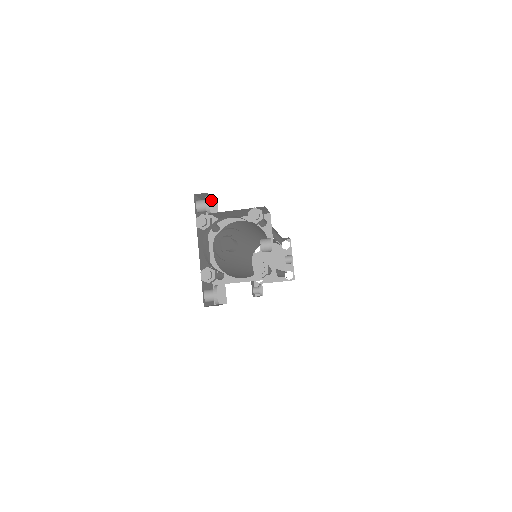
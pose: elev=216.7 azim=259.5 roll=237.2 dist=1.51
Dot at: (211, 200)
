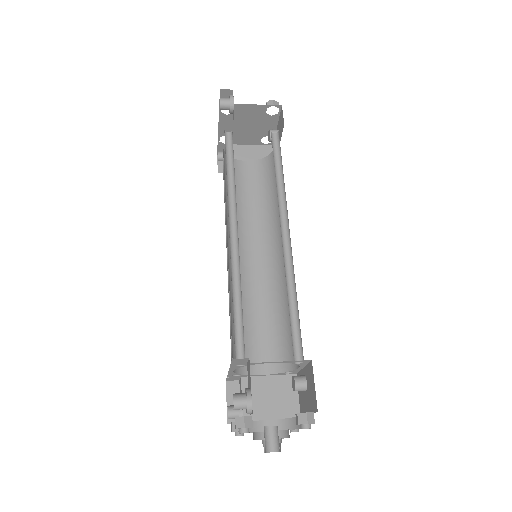
Dot at: occluded
